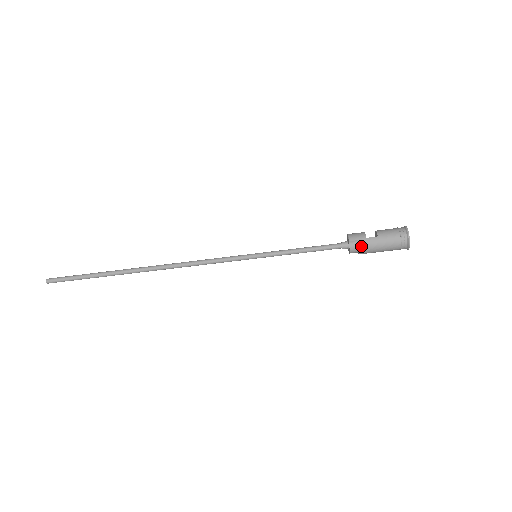
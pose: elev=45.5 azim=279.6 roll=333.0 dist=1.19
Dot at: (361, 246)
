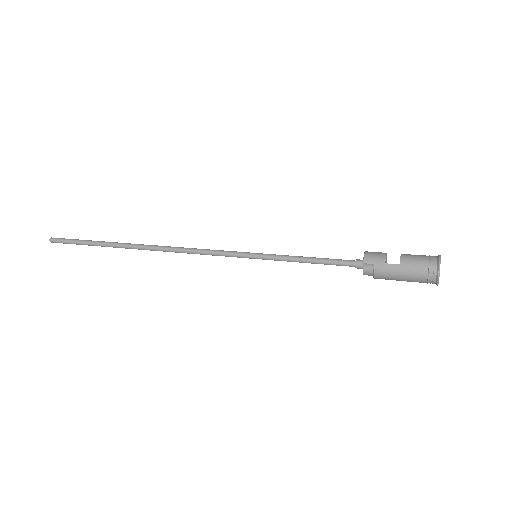
Dot at: (376, 272)
